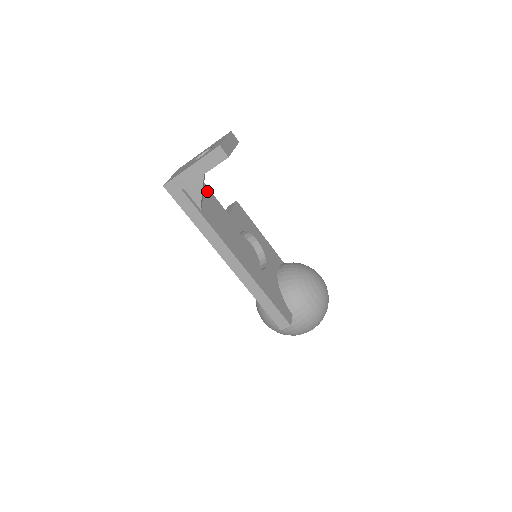
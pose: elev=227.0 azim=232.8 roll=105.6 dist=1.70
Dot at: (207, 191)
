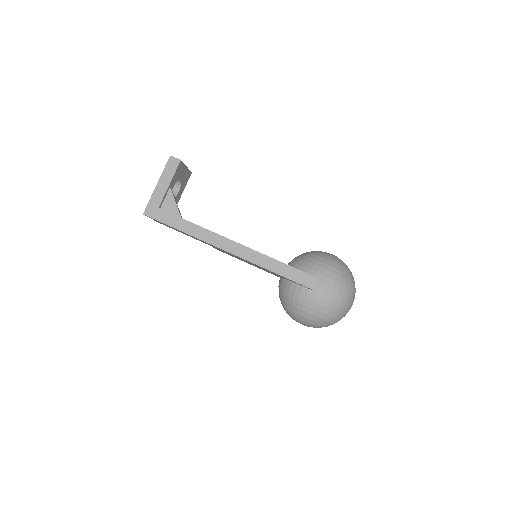
Dot at: occluded
